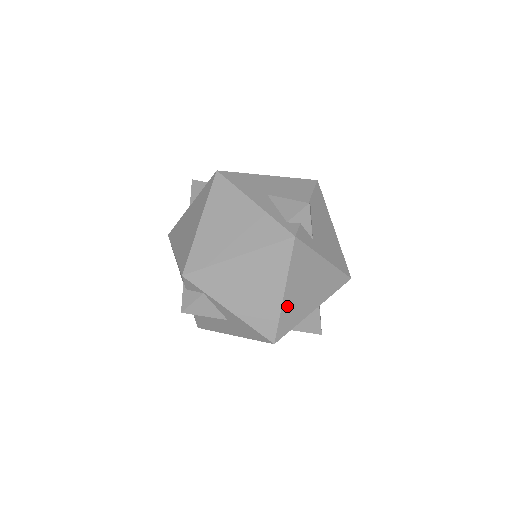
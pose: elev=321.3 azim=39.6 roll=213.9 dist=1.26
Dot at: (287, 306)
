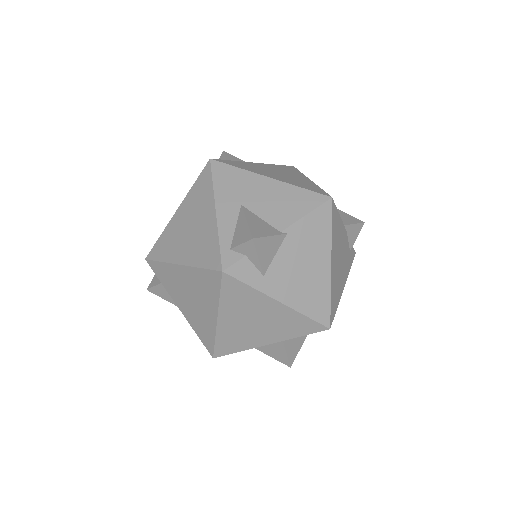
Dot at: (225, 331)
